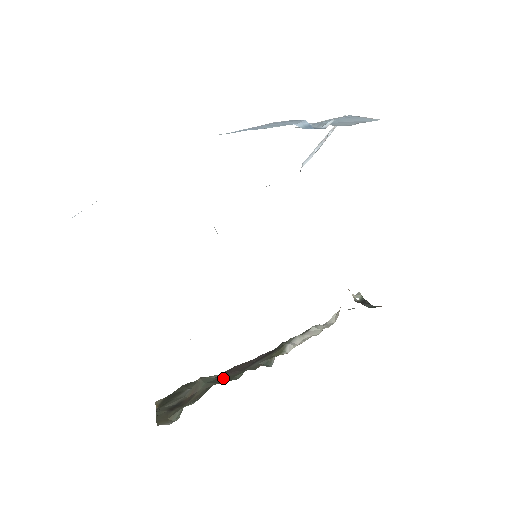
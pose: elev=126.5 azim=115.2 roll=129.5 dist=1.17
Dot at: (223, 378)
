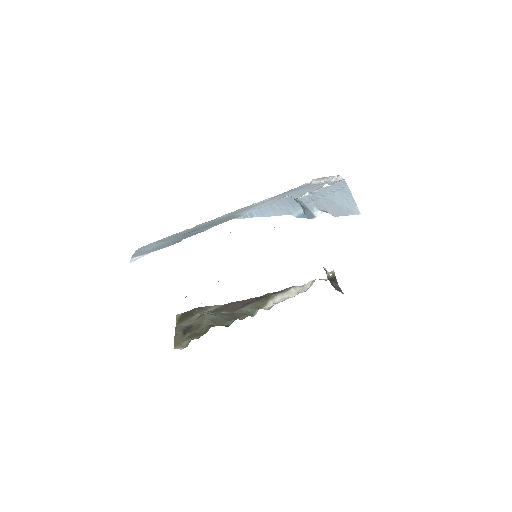
Dot at: (220, 319)
